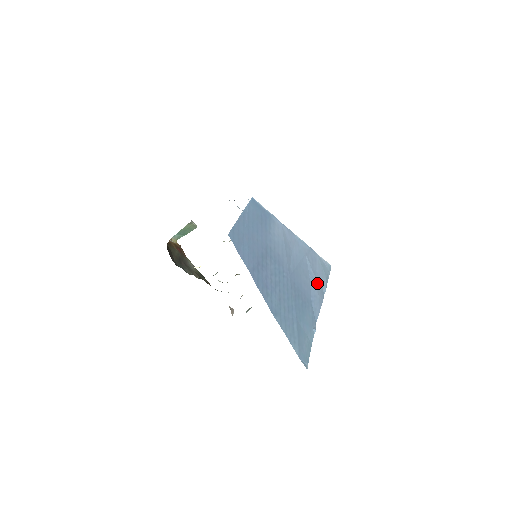
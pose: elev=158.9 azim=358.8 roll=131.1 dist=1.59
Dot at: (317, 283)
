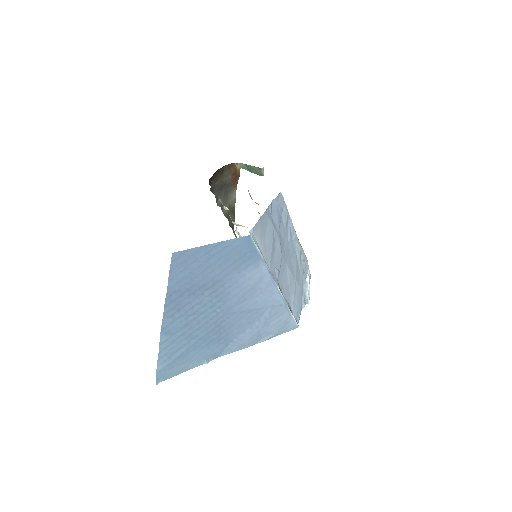
Dot at: (258, 332)
